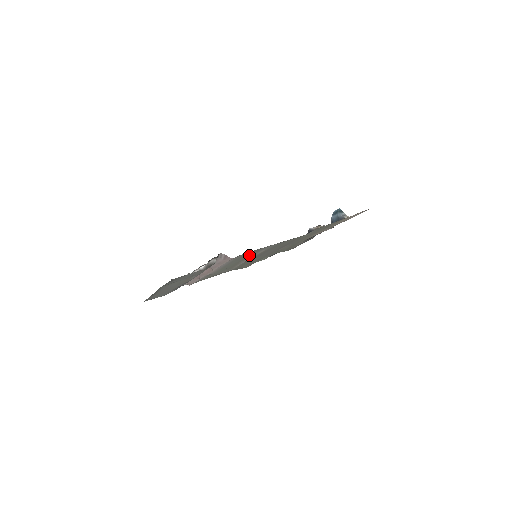
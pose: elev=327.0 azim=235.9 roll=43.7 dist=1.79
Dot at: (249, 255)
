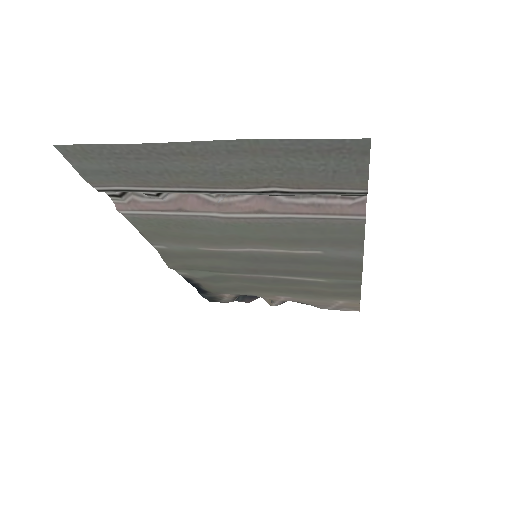
Dot at: (311, 240)
